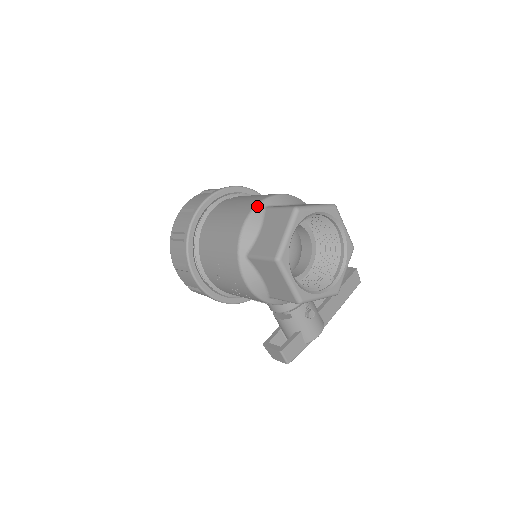
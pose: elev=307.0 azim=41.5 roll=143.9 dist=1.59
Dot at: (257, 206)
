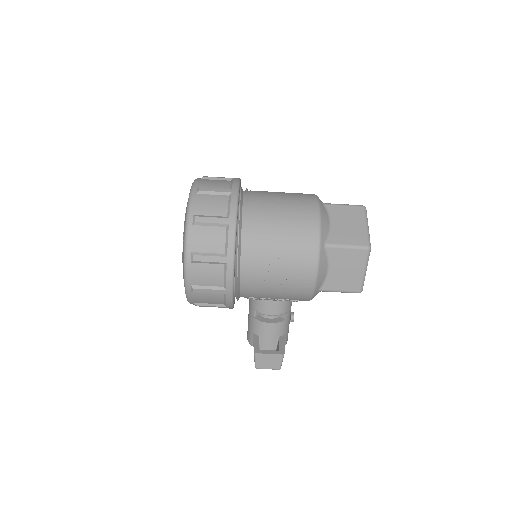
Dot at: (319, 200)
